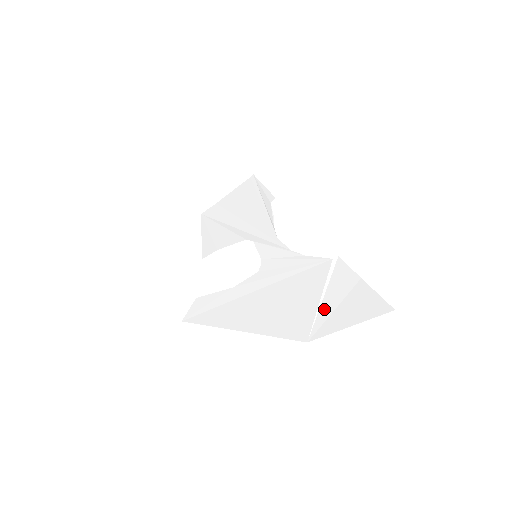
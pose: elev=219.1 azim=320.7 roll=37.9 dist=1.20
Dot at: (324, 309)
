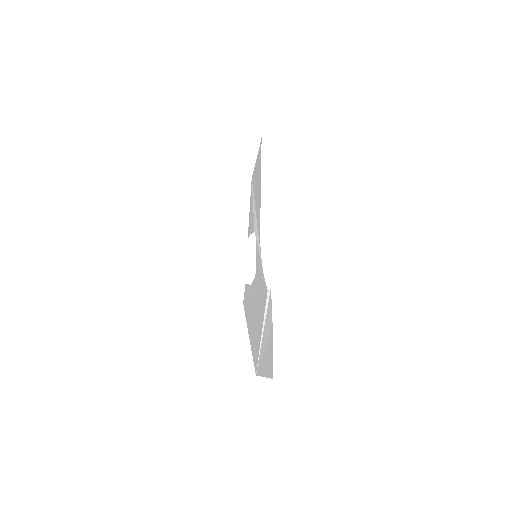
Dot at: (262, 347)
